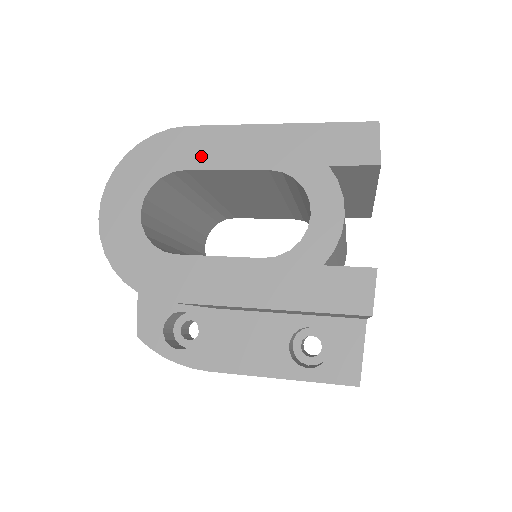
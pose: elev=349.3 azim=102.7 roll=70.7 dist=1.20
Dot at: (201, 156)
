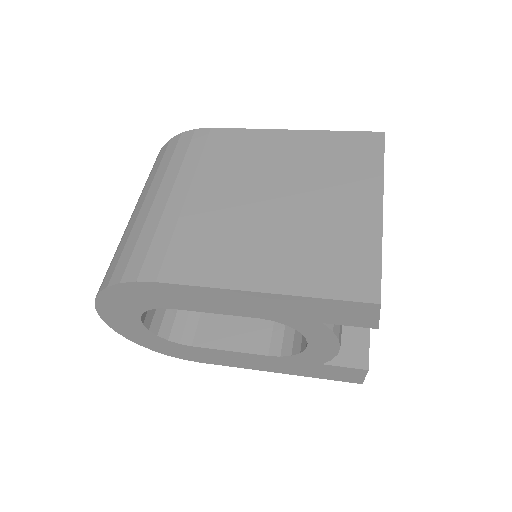
Dot at: (182, 303)
